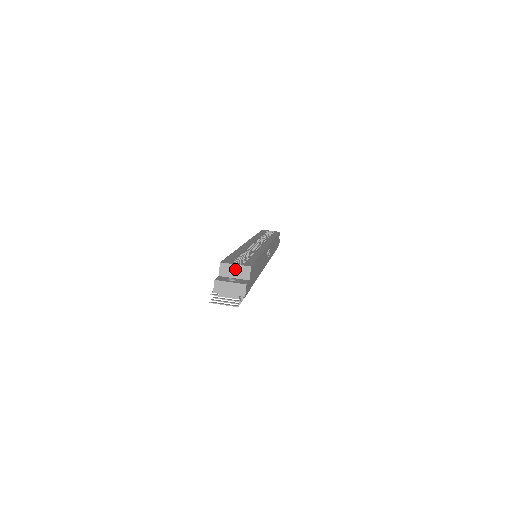
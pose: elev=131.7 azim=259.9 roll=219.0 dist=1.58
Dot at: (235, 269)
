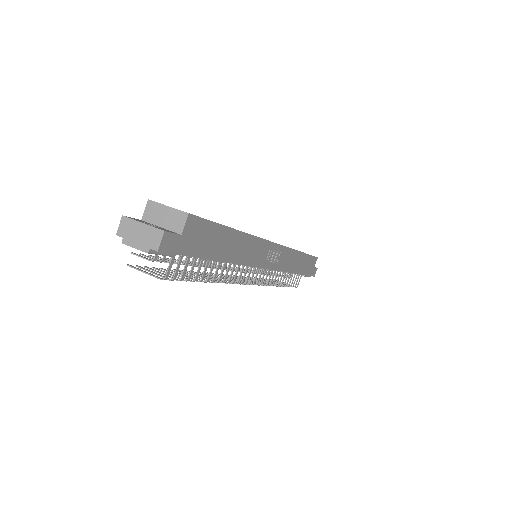
Dot at: (166, 213)
